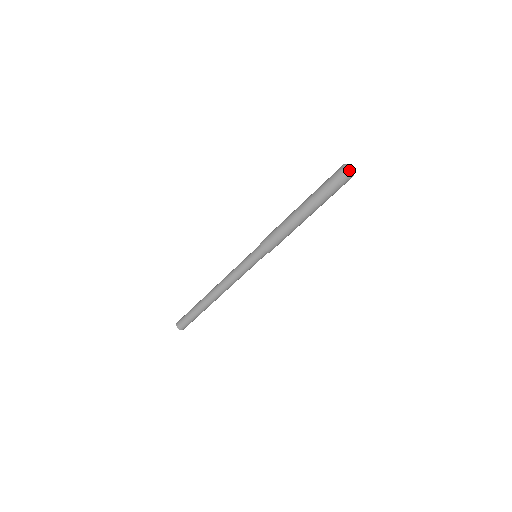
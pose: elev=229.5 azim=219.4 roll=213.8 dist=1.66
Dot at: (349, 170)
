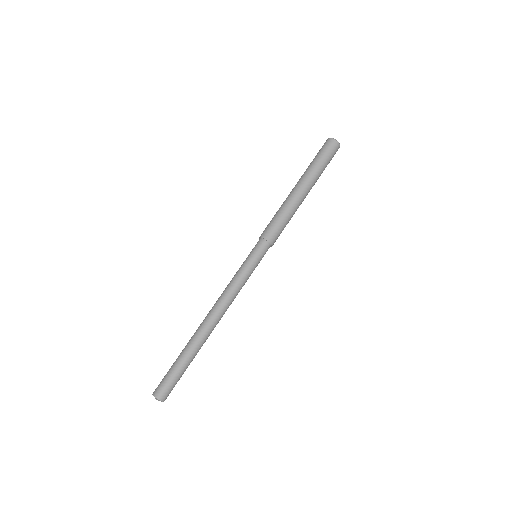
Dot at: (336, 140)
